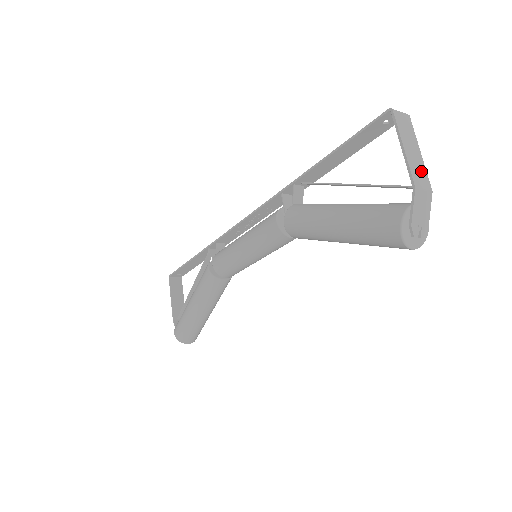
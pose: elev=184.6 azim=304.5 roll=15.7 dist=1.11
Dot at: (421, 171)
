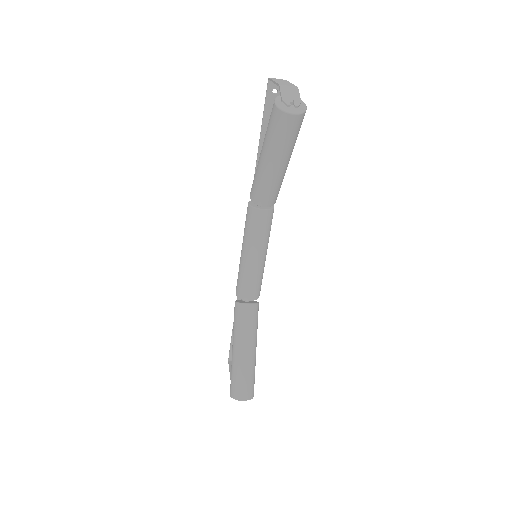
Dot at: (288, 84)
